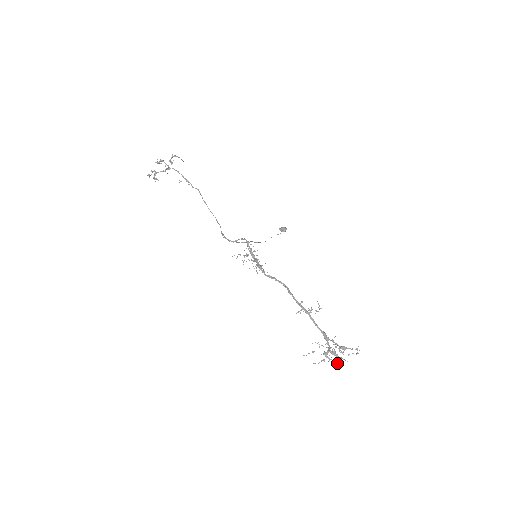
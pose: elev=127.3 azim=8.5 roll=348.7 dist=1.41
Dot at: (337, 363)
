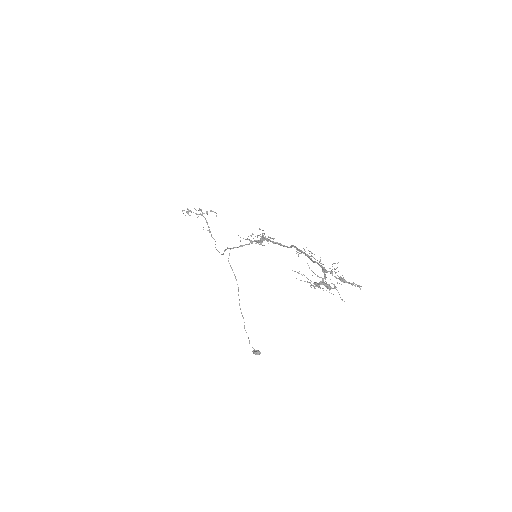
Dot at: occluded
